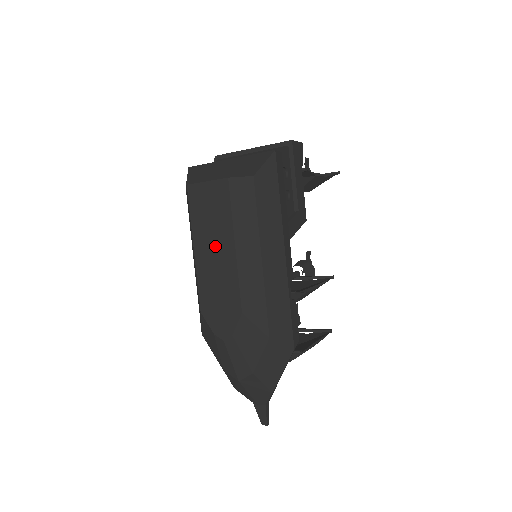
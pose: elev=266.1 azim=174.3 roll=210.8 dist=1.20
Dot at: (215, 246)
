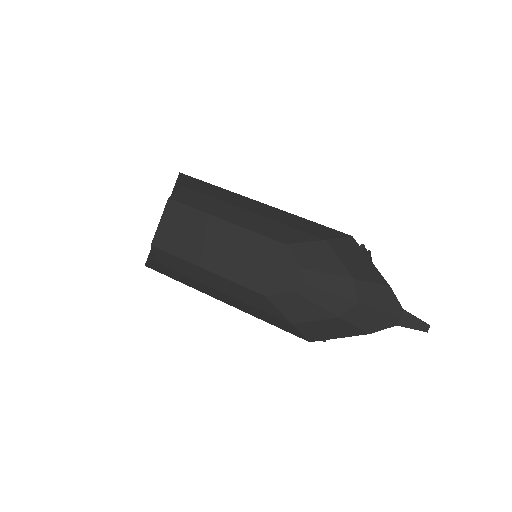
Dot at: (214, 242)
